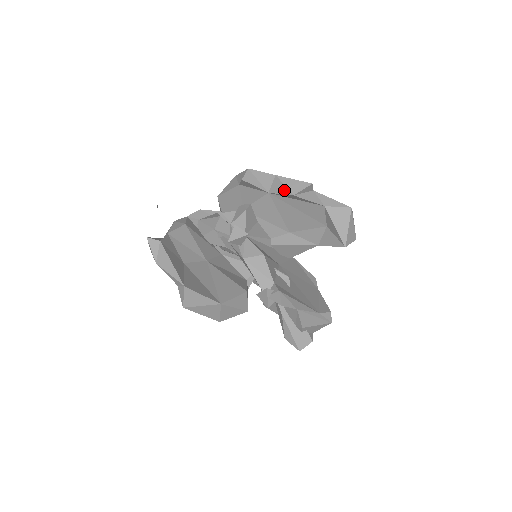
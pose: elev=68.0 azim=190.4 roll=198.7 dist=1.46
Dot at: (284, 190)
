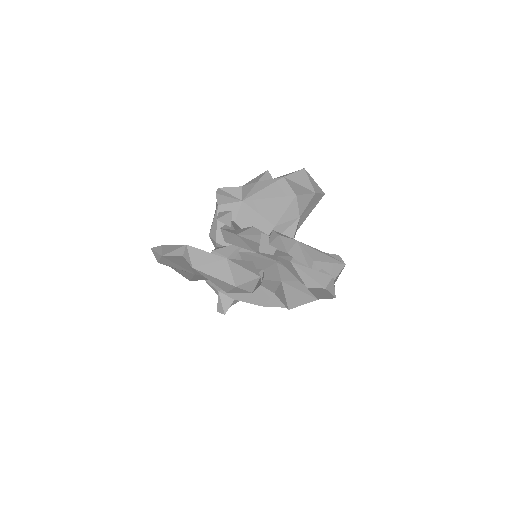
Dot at: (250, 187)
